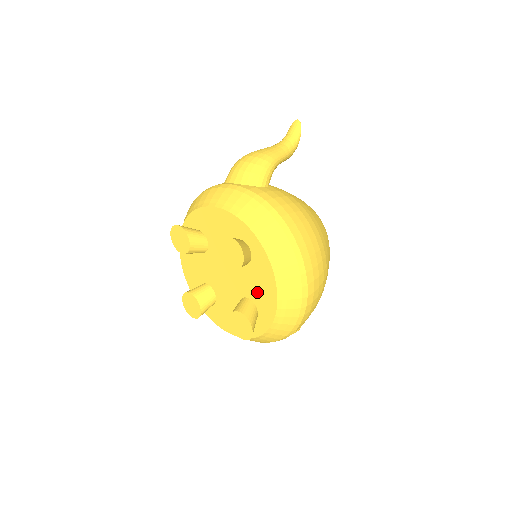
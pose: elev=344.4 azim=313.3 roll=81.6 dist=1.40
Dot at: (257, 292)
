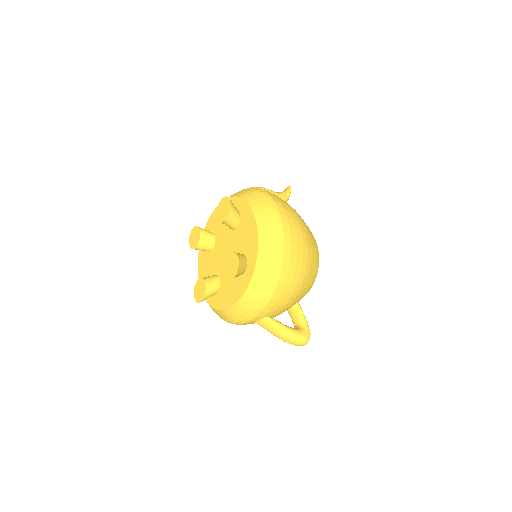
Dot at: (245, 242)
